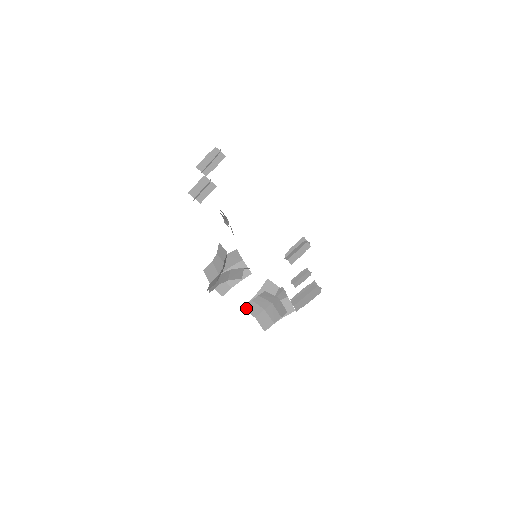
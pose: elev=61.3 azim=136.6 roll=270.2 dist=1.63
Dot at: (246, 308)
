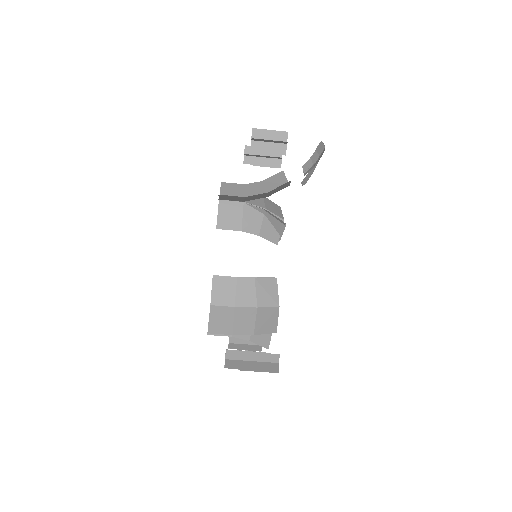
Dot at: (217, 280)
